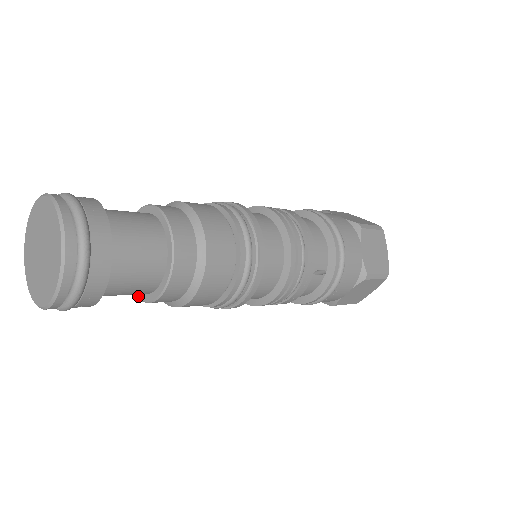
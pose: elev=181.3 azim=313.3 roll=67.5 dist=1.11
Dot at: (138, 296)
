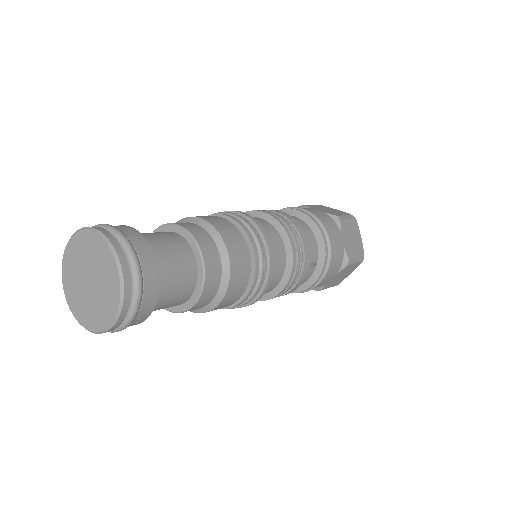
Dot at: (166, 308)
